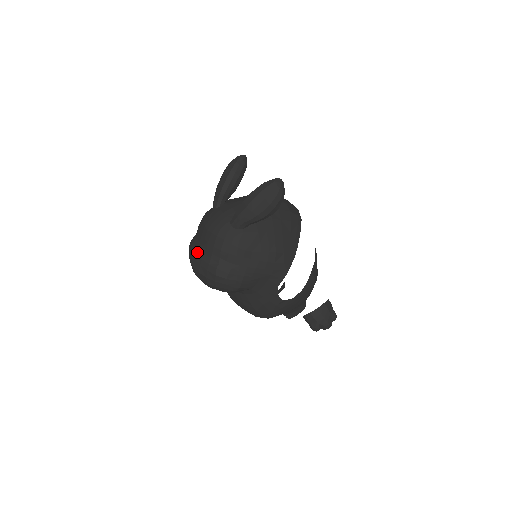
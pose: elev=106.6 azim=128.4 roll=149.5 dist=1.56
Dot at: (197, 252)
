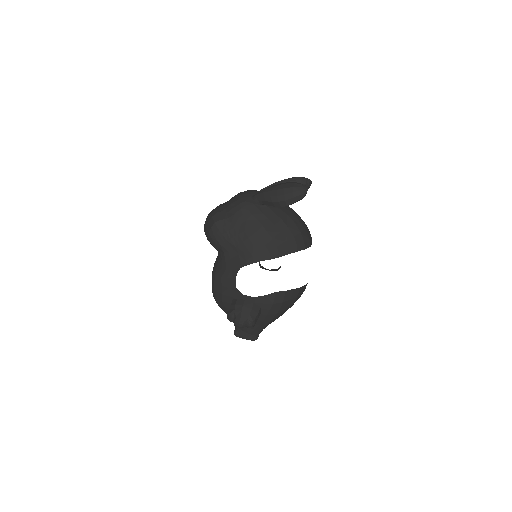
Dot at: occluded
